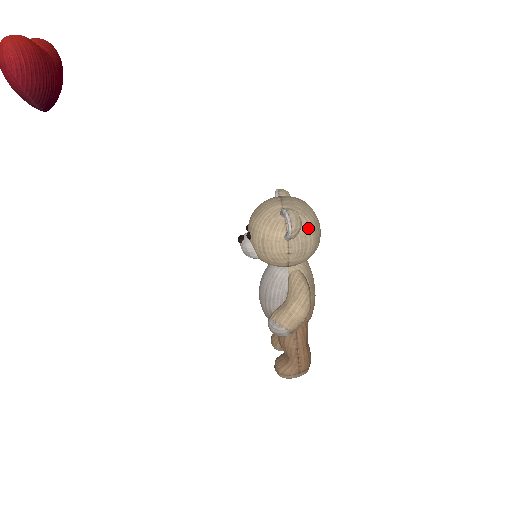
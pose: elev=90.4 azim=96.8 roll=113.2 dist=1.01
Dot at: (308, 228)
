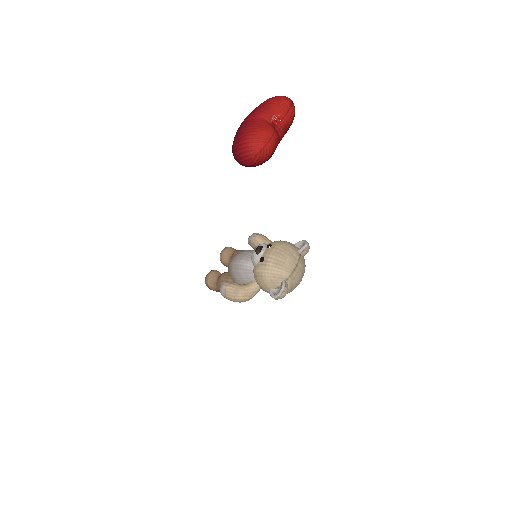
Dot at: occluded
